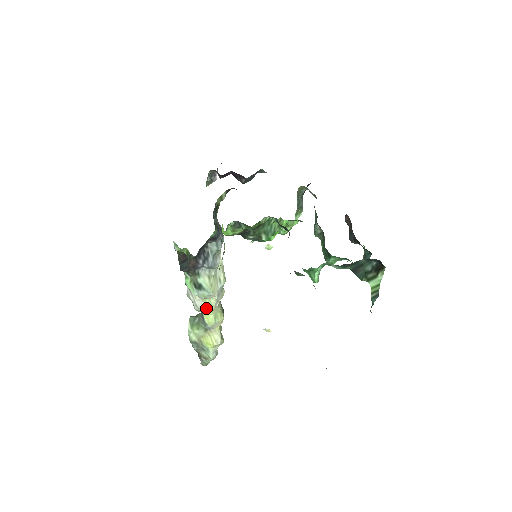
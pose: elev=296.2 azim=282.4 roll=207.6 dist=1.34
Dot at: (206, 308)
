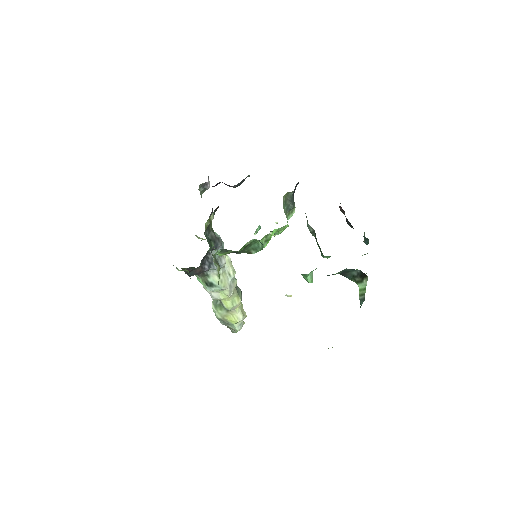
Dot at: (222, 297)
